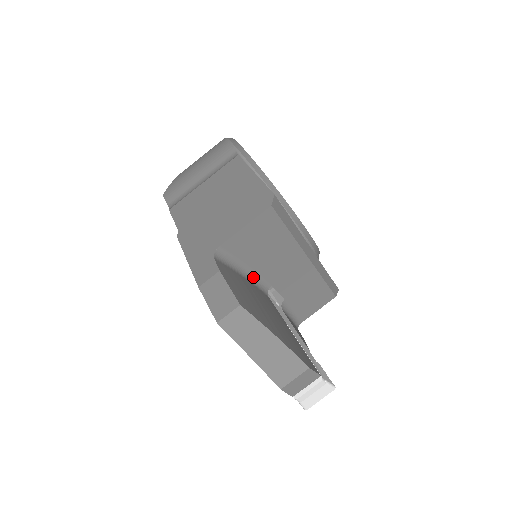
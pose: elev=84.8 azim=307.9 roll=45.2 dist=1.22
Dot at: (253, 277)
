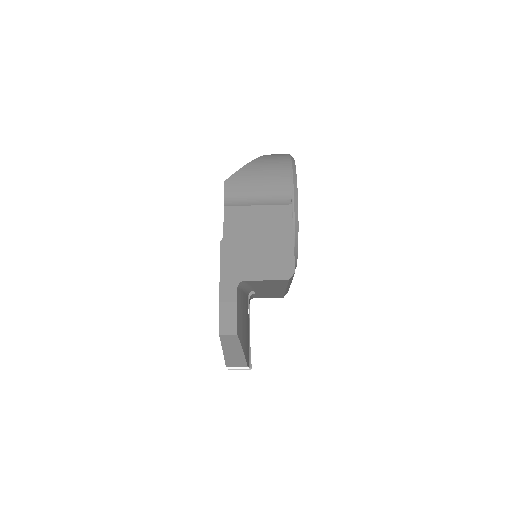
Dot at: (248, 289)
